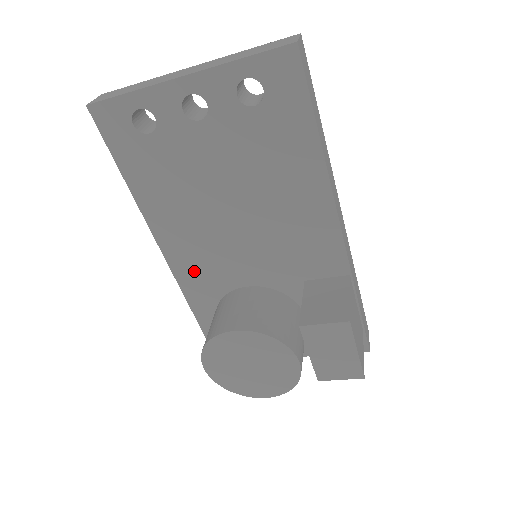
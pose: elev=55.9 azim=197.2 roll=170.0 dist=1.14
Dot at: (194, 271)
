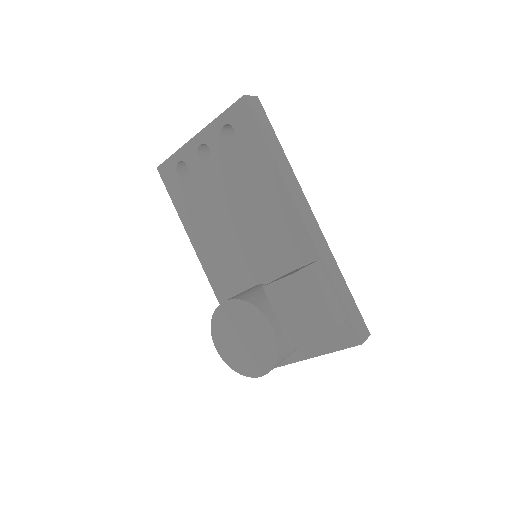
Dot at: (221, 278)
